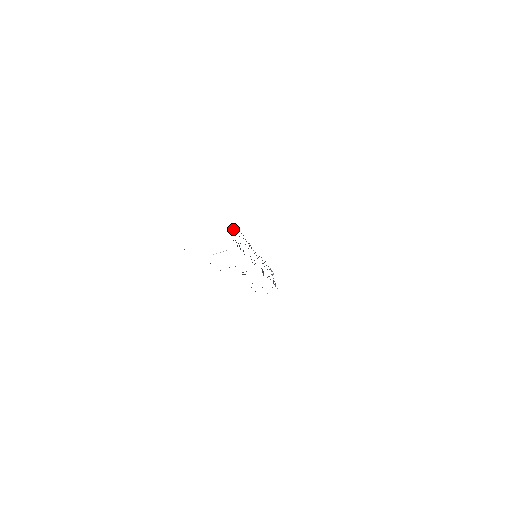
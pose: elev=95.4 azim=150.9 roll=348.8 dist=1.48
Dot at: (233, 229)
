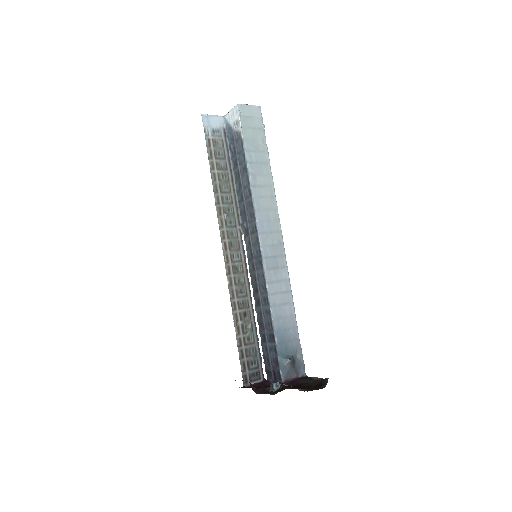
Dot at: (274, 359)
